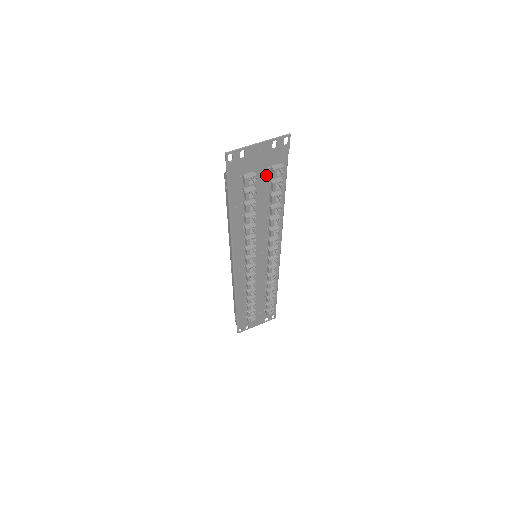
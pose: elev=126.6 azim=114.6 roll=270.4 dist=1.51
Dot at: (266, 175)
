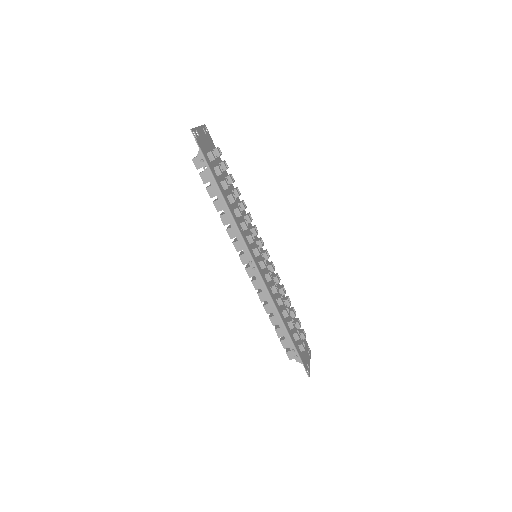
Dot at: occluded
